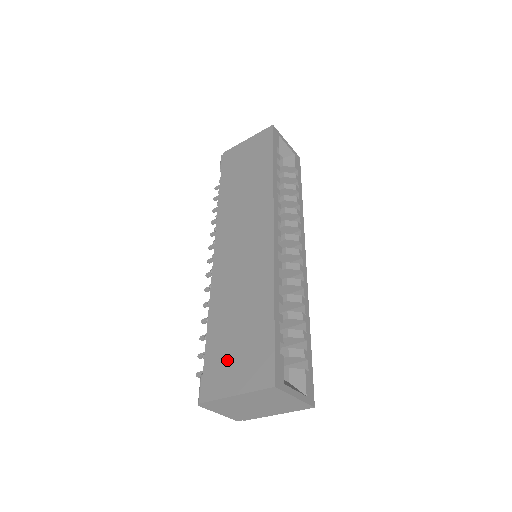
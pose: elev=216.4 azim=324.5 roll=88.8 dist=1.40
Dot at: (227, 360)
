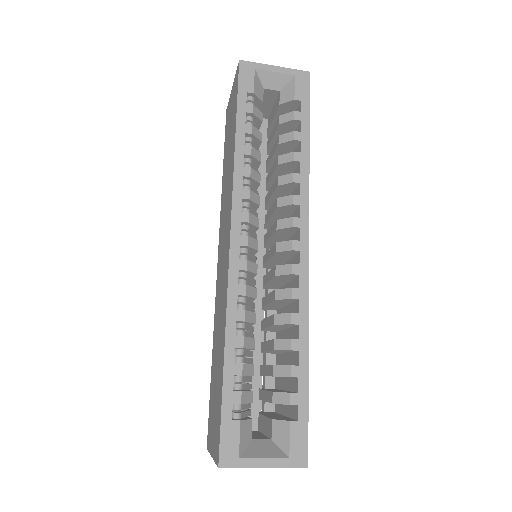
Dot at: (212, 410)
